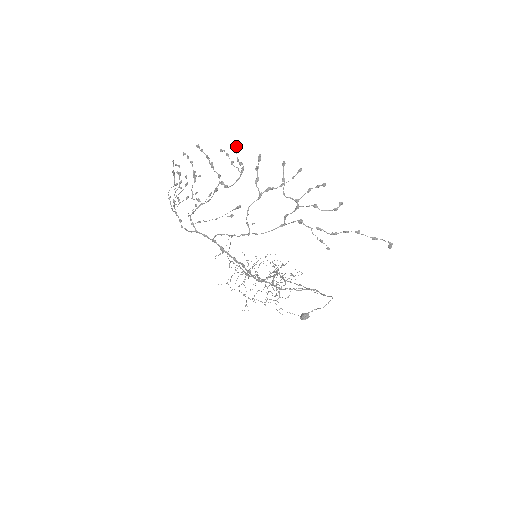
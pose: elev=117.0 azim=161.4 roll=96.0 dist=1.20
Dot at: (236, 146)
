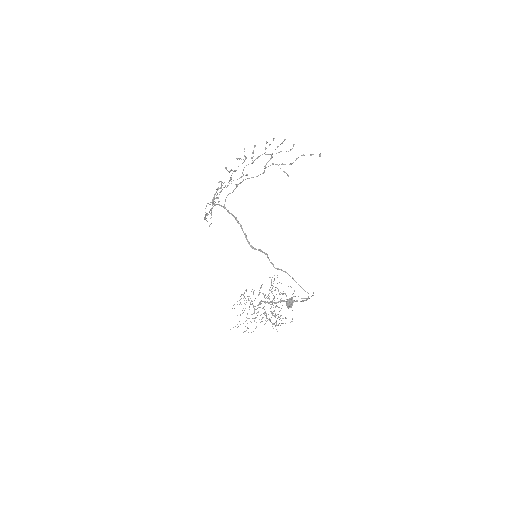
Dot at: (244, 149)
